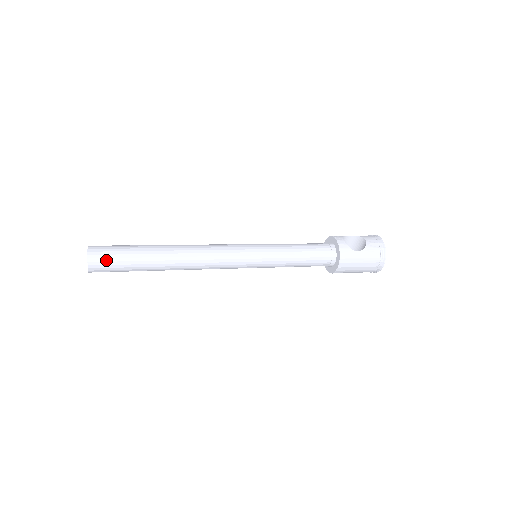
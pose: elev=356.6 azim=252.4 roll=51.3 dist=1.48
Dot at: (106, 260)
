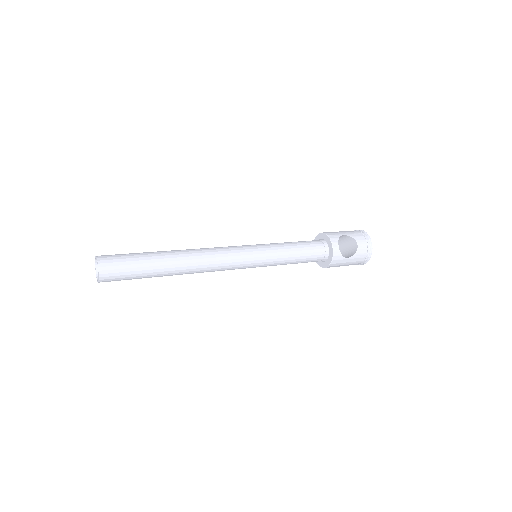
Dot at: (117, 277)
